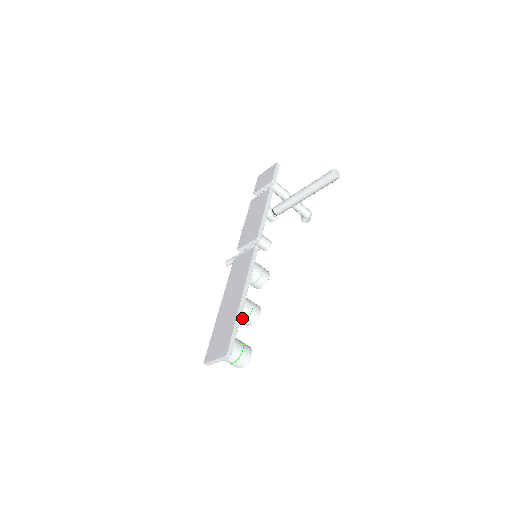
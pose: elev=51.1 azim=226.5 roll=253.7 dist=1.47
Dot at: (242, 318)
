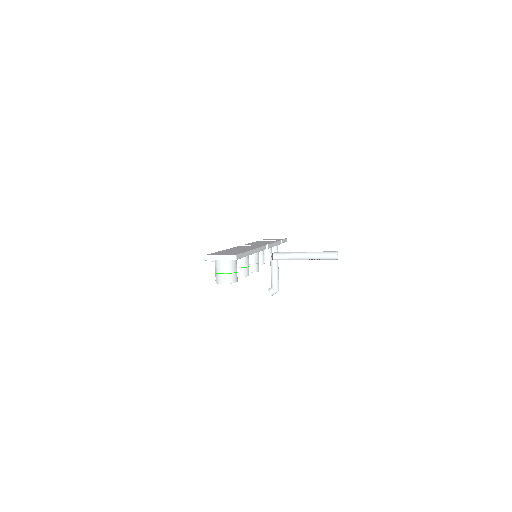
Dot at: (238, 265)
